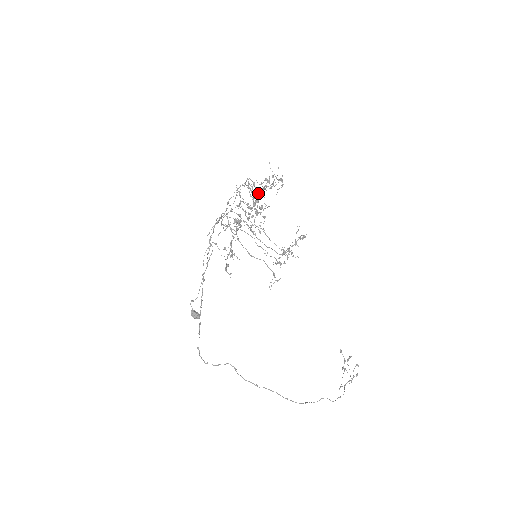
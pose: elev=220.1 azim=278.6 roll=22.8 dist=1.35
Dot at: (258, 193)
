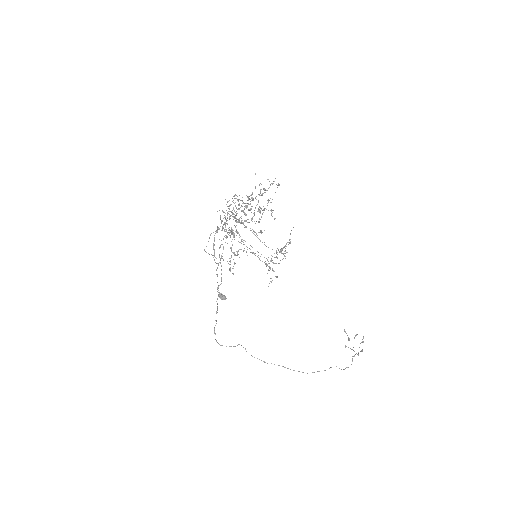
Dot at: occluded
